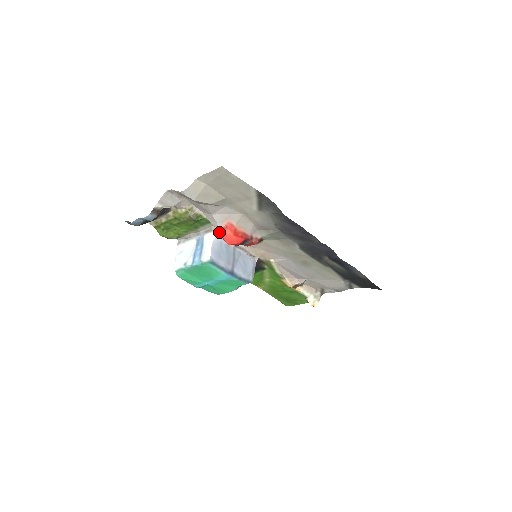
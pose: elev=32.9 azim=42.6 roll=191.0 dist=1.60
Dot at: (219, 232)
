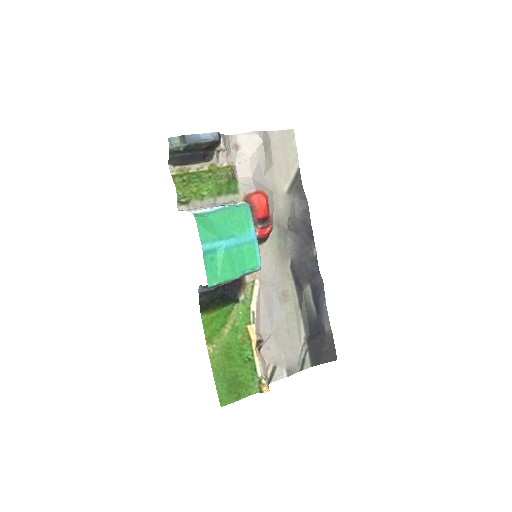
Dot at: (251, 196)
